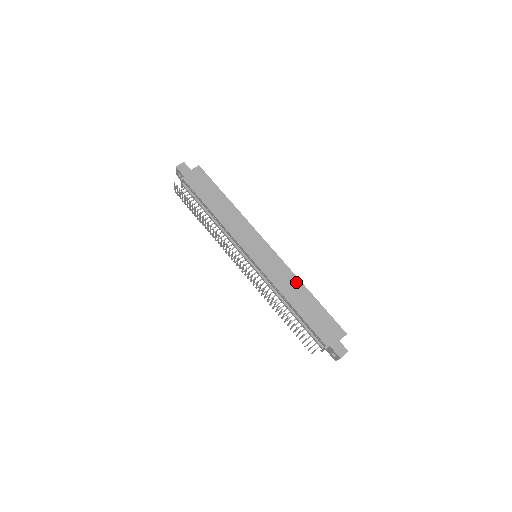
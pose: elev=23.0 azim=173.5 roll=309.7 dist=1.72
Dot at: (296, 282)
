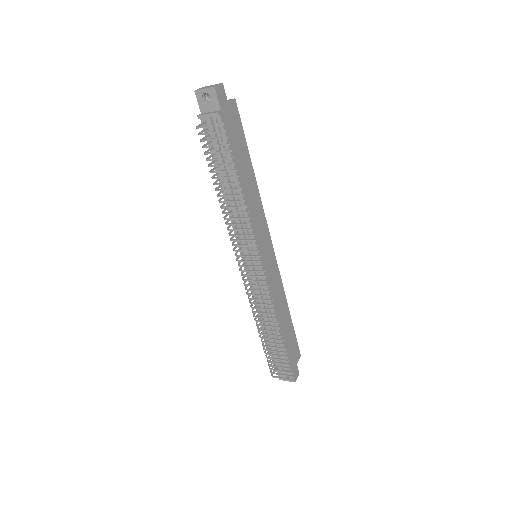
Dot at: (283, 298)
